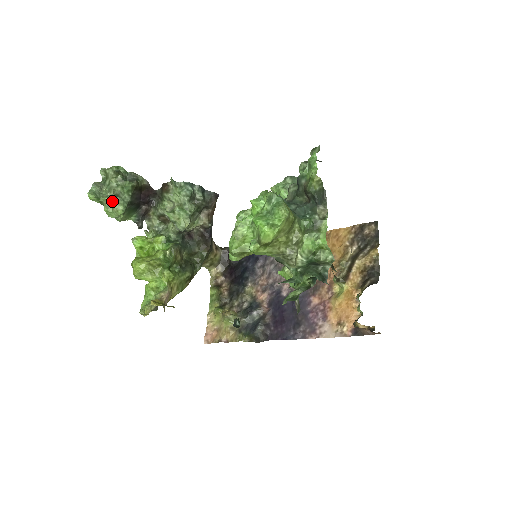
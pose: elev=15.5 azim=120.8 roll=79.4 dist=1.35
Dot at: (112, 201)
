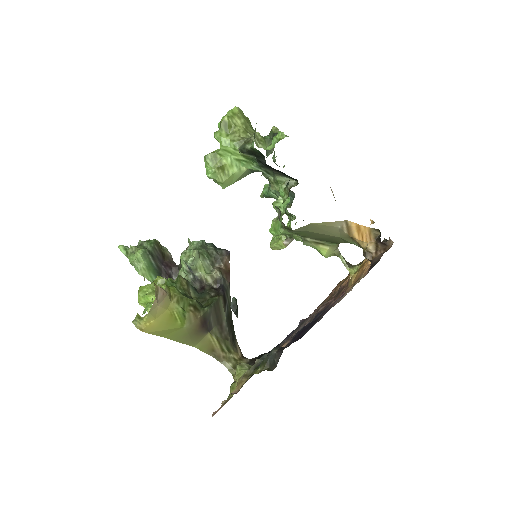
Dot at: (136, 247)
